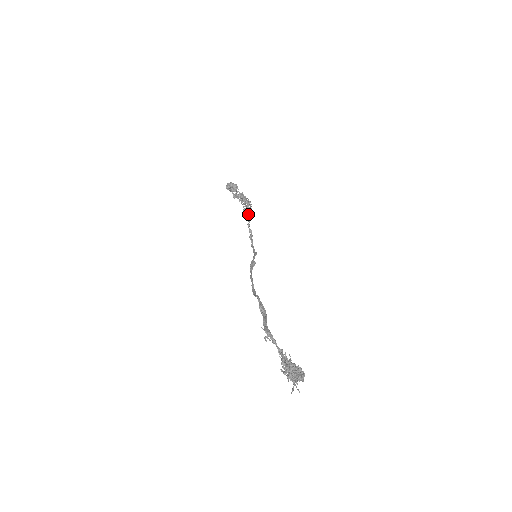
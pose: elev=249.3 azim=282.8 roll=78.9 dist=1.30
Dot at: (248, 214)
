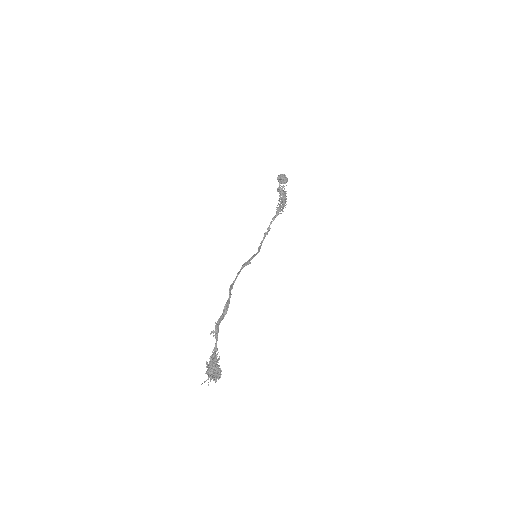
Dot at: (277, 213)
